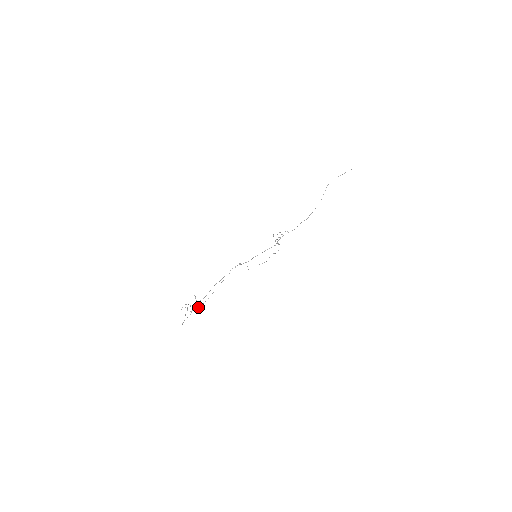
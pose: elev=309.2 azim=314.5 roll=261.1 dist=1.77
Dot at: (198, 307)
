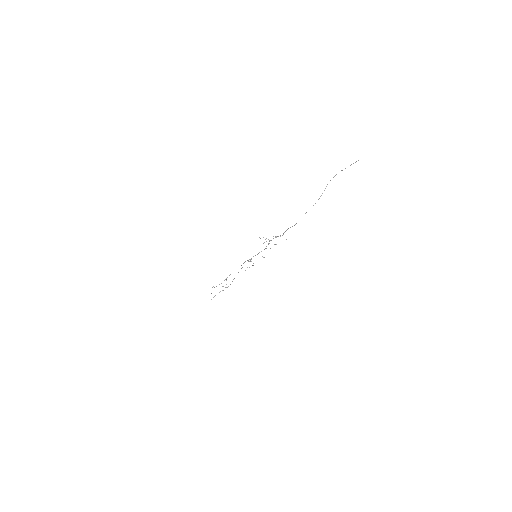
Dot at: occluded
